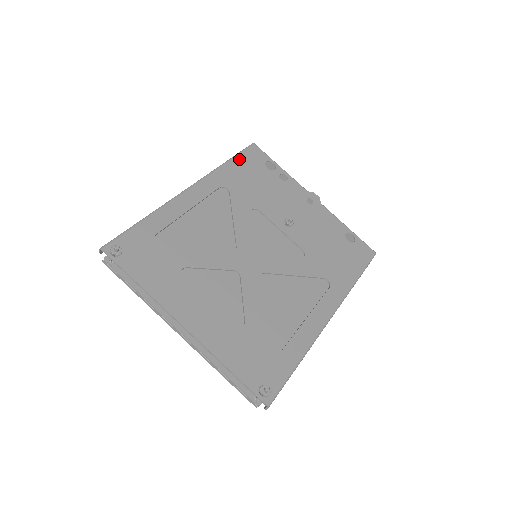
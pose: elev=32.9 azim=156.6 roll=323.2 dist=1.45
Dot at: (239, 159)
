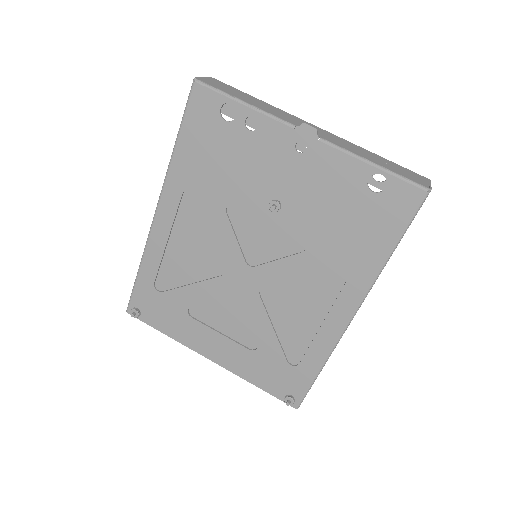
Dot at: (186, 130)
